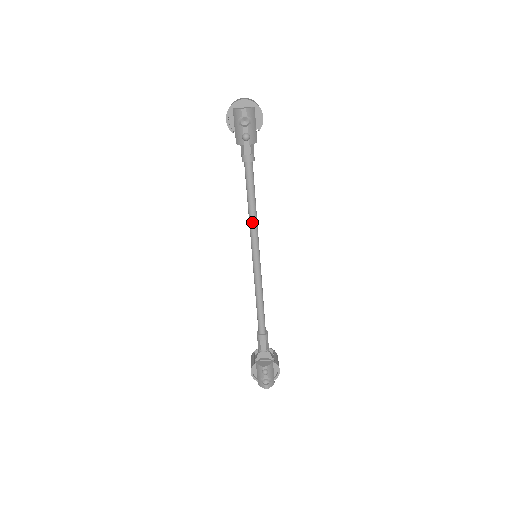
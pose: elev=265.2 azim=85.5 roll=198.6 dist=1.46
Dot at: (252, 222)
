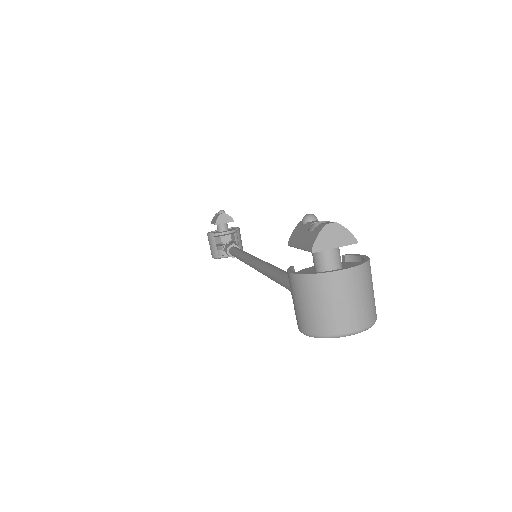
Dot at: (245, 254)
